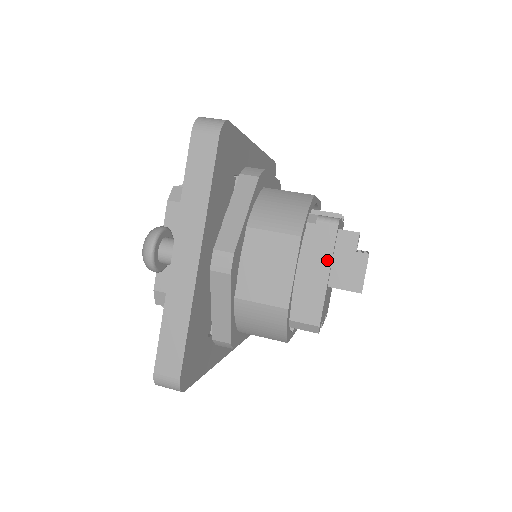
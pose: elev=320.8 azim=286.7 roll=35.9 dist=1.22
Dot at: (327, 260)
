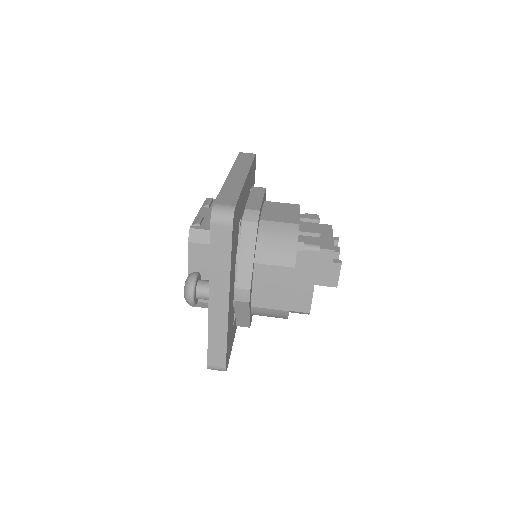
Dot at: (313, 274)
